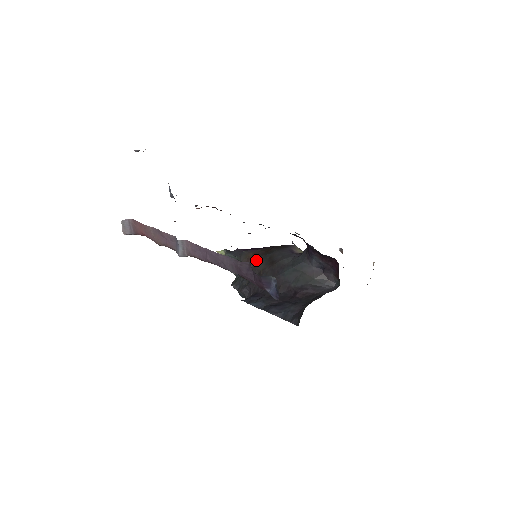
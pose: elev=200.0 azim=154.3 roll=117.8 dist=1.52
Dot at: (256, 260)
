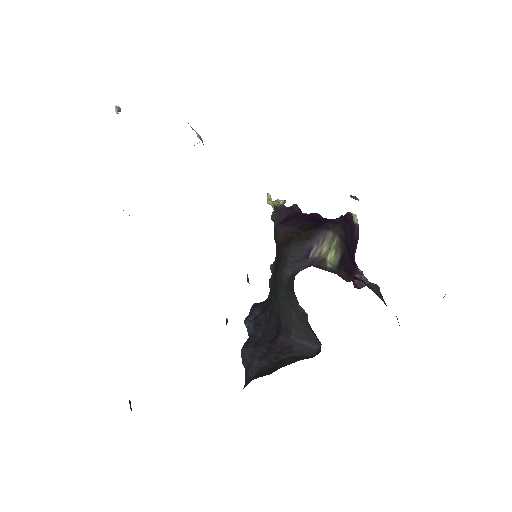
Dot at: (277, 248)
